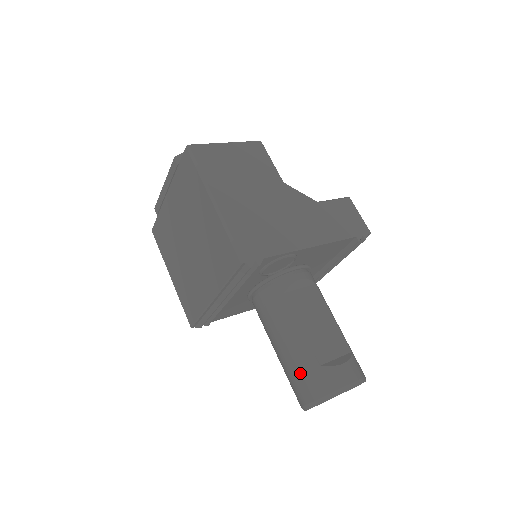
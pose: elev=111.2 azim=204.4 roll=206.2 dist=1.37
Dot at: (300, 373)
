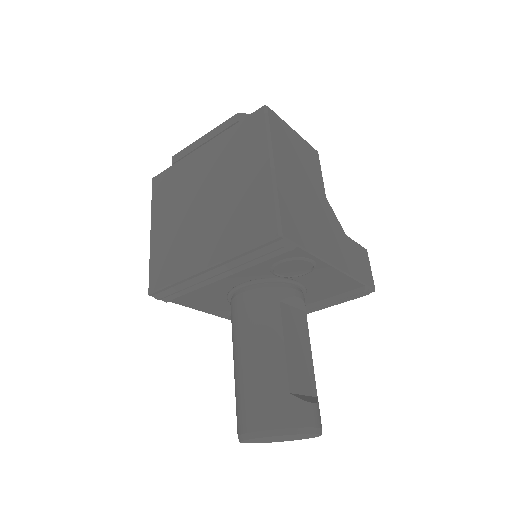
Dot at: (263, 392)
